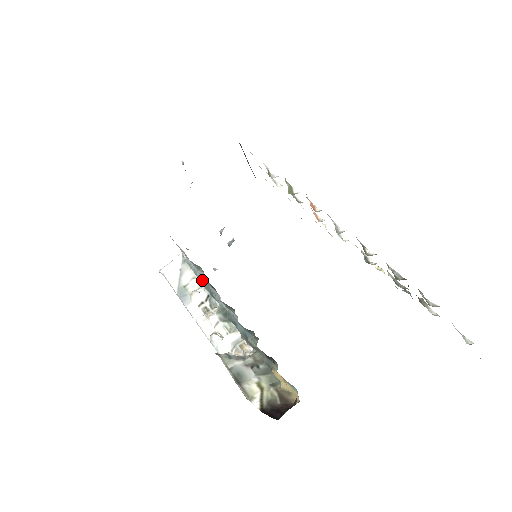
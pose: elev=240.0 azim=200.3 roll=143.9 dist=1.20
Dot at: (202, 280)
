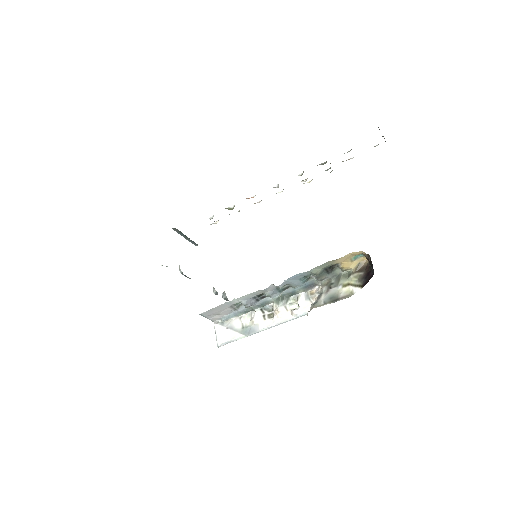
Dot at: (249, 305)
